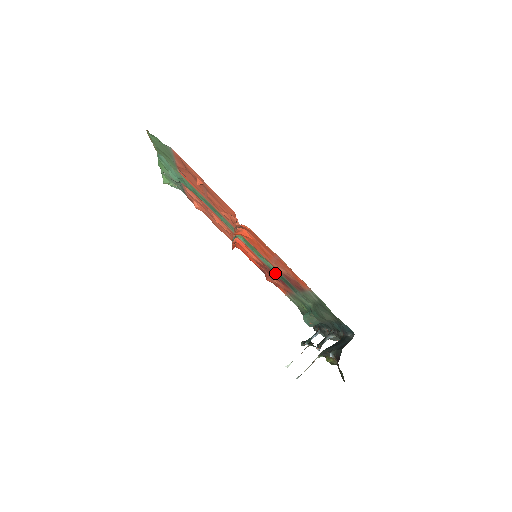
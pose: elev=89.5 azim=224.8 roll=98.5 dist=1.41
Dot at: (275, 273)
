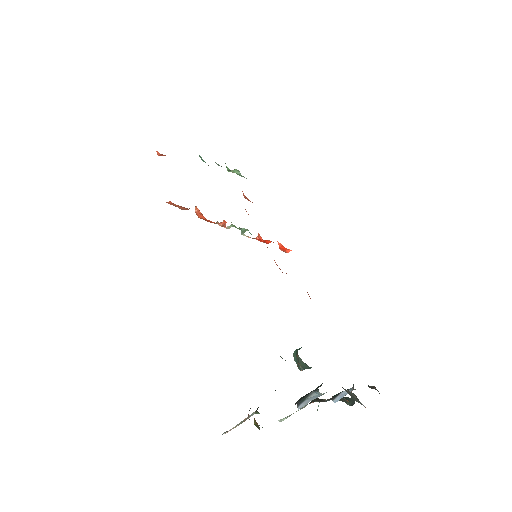
Dot at: occluded
